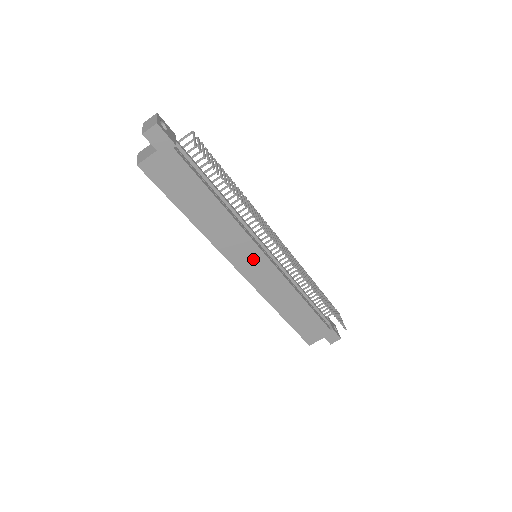
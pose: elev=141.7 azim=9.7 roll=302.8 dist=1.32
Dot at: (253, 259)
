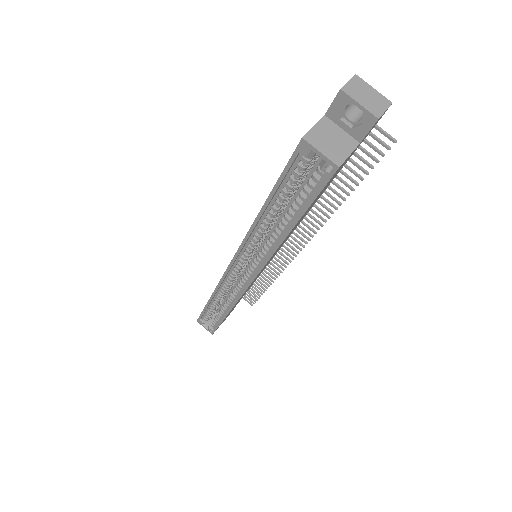
Dot at: occluded
